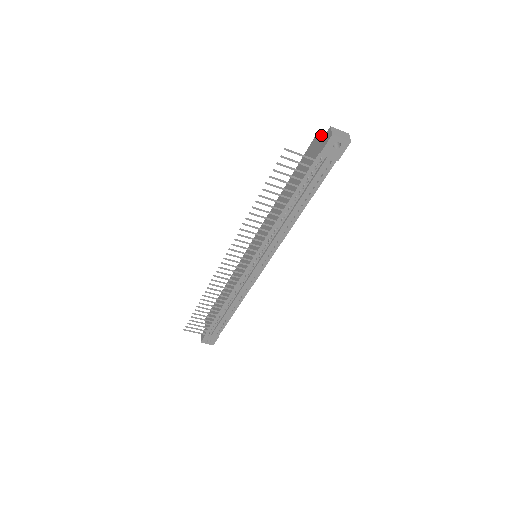
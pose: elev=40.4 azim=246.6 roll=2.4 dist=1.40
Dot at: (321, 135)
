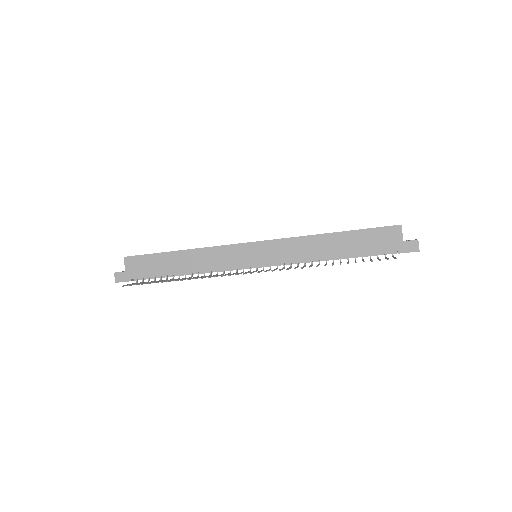
Dot at: occluded
